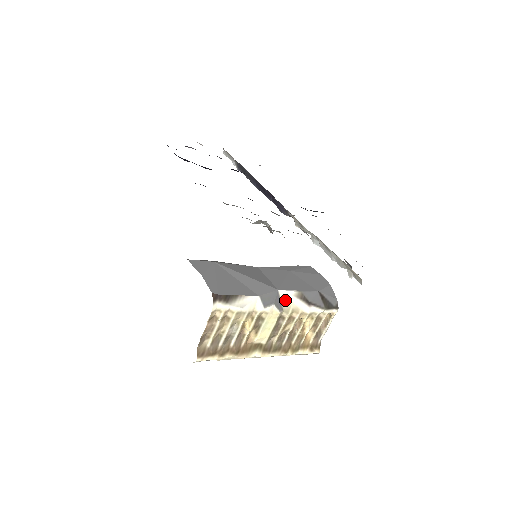
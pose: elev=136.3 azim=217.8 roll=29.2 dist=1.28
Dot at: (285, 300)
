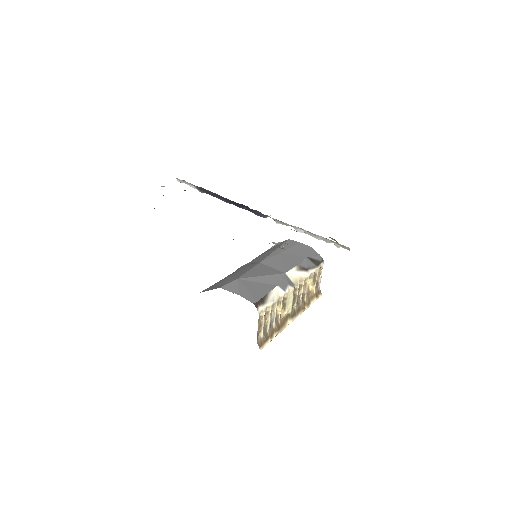
Dot at: (292, 277)
